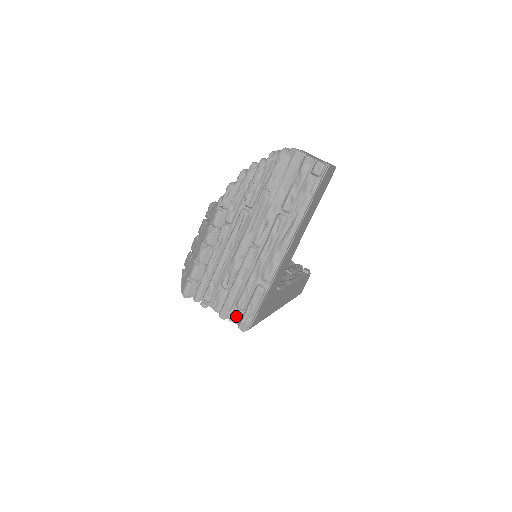
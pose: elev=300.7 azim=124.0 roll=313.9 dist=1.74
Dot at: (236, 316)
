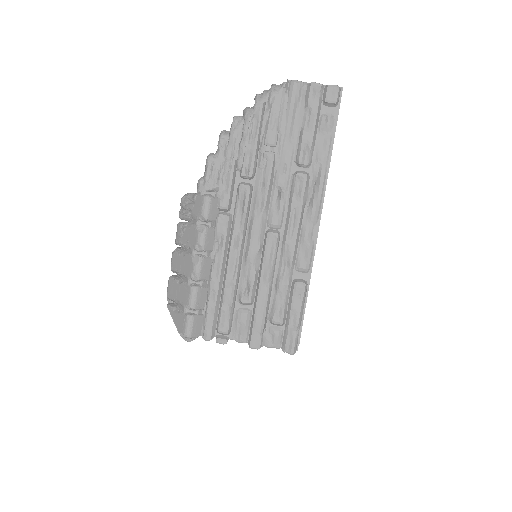
Dot at: (275, 337)
